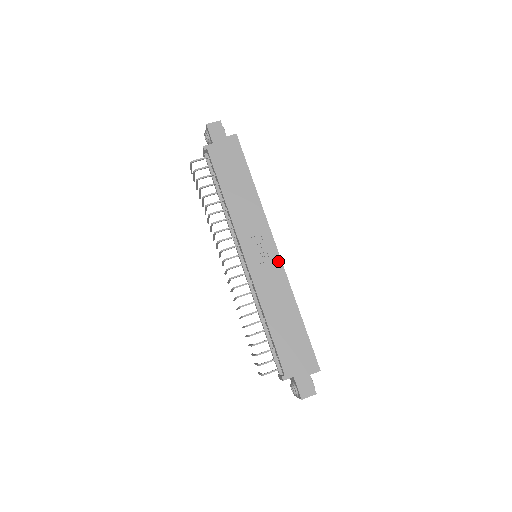
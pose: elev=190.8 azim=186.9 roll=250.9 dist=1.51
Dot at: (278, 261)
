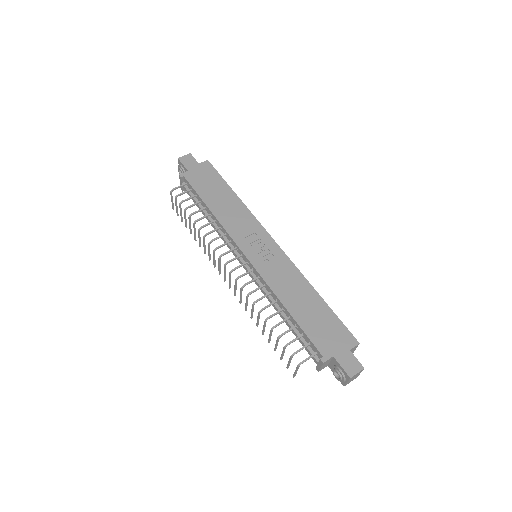
Dot at: (279, 251)
